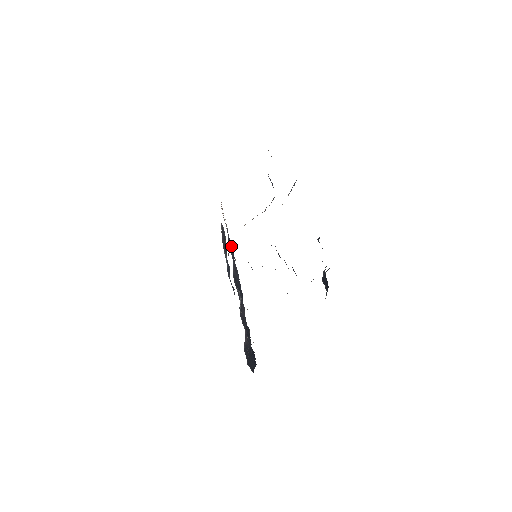
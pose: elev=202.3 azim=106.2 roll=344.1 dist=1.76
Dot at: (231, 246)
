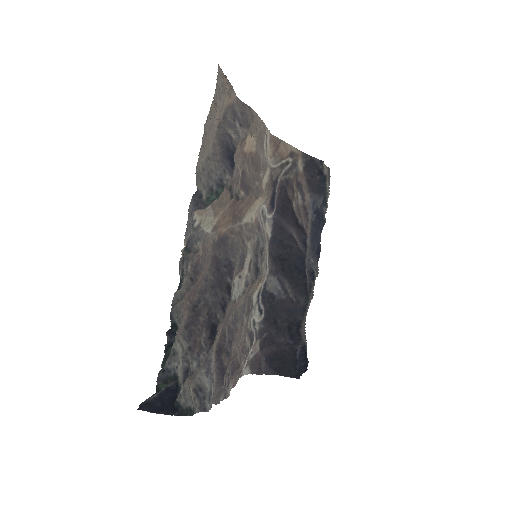
Dot at: (288, 205)
